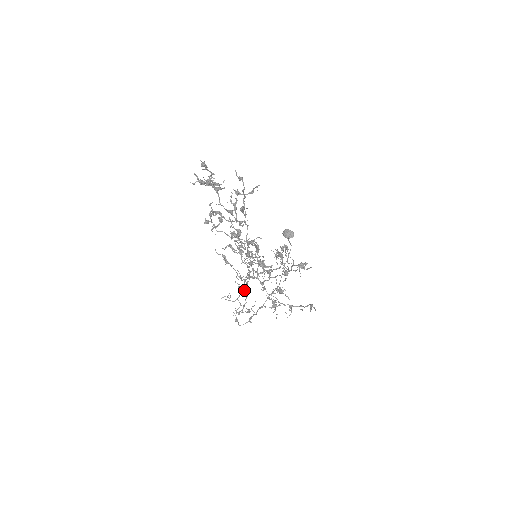
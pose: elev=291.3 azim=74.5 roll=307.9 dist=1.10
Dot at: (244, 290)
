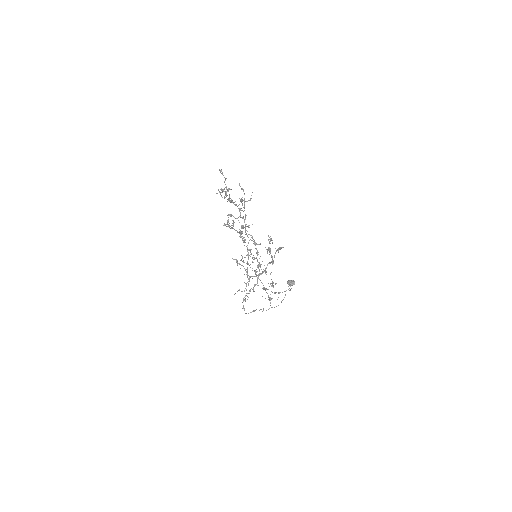
Dot at: (247, 276)
